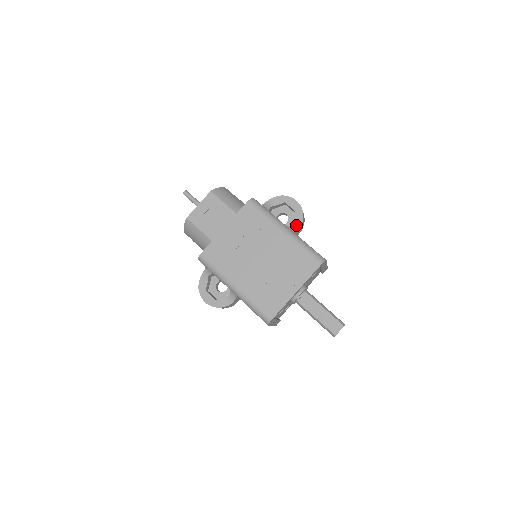
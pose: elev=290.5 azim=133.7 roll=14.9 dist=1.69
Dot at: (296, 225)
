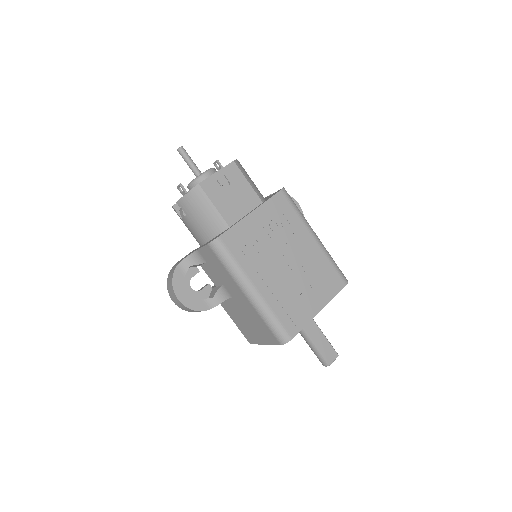
Dot at: occluded
